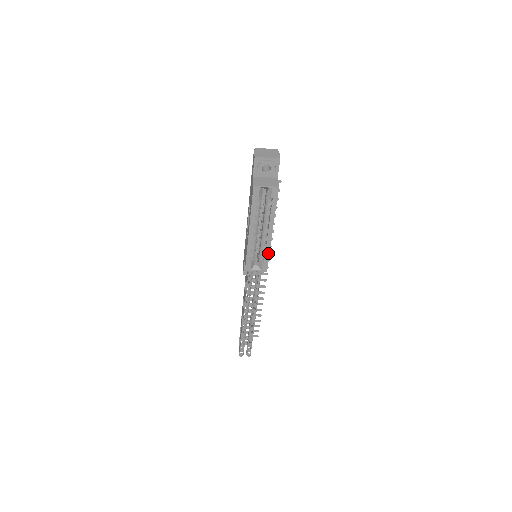
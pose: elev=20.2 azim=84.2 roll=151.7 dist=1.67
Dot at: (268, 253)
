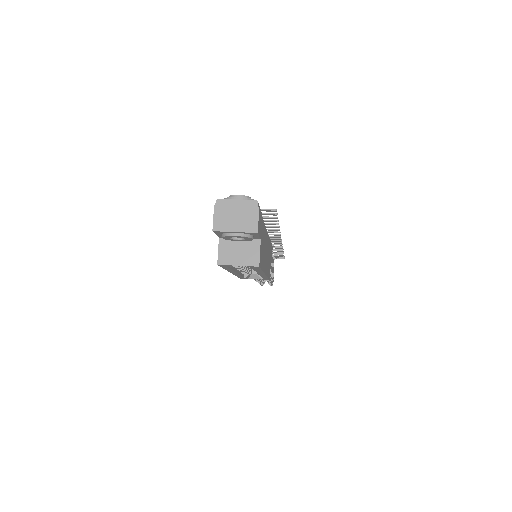
Dot at: (266, 277)
